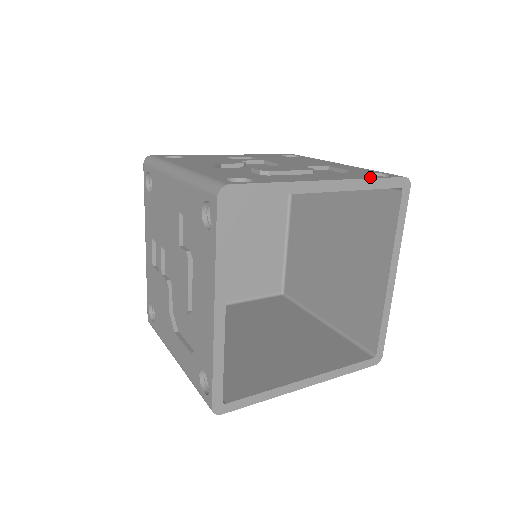
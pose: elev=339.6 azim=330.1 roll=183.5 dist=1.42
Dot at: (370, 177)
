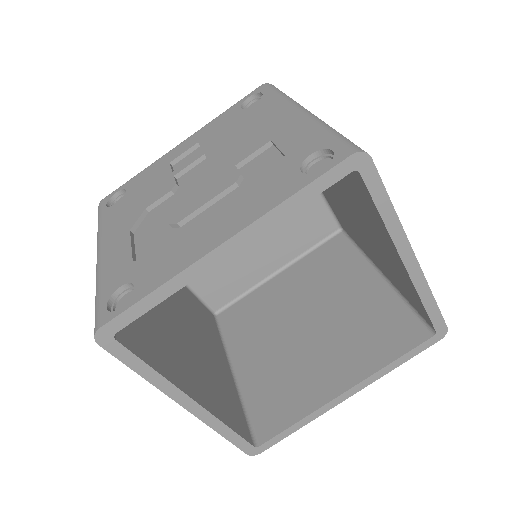
Dot at: (432, 296)
